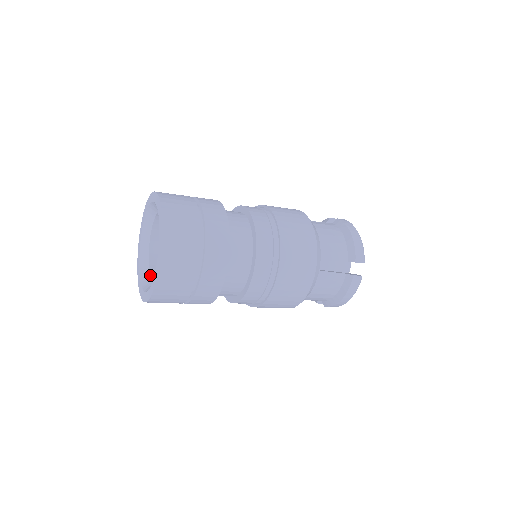
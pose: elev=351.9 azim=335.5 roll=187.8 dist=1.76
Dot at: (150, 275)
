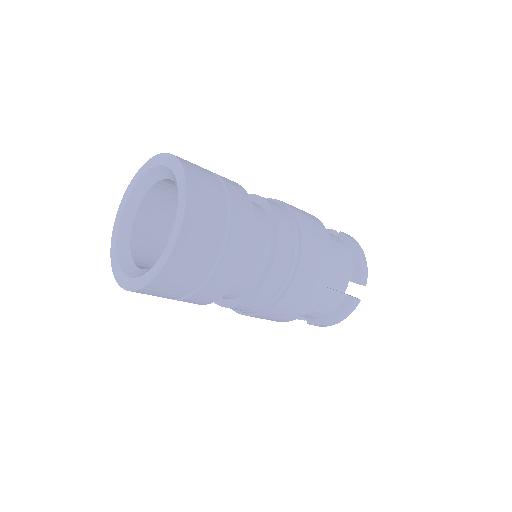
Dot at: (132, 255)
